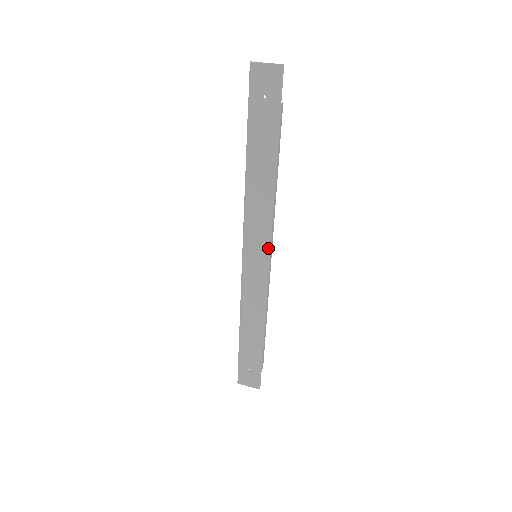
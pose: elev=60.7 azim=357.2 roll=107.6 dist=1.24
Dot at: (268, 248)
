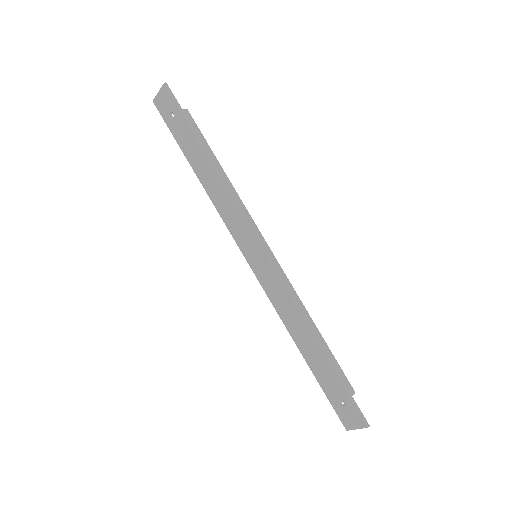
Dot at: (256, 239)
